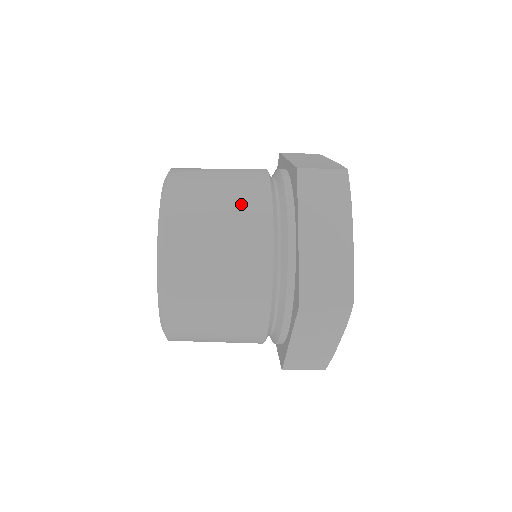
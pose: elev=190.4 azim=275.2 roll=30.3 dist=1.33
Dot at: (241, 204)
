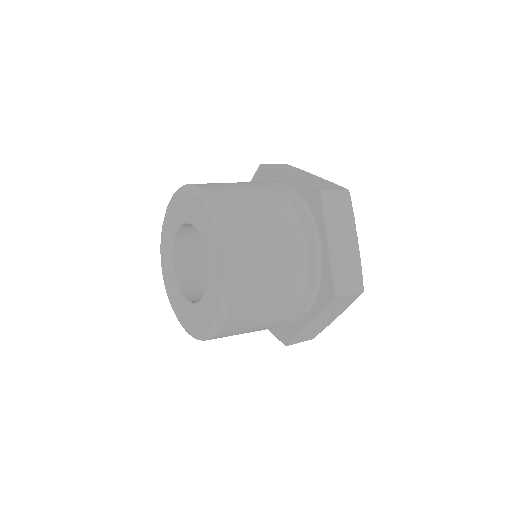
Dot at: (280, 221)
